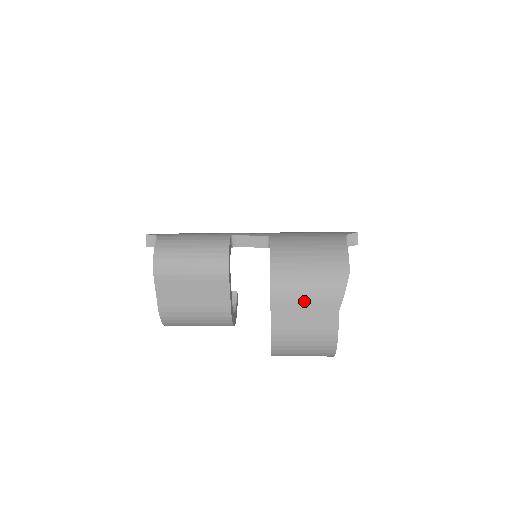
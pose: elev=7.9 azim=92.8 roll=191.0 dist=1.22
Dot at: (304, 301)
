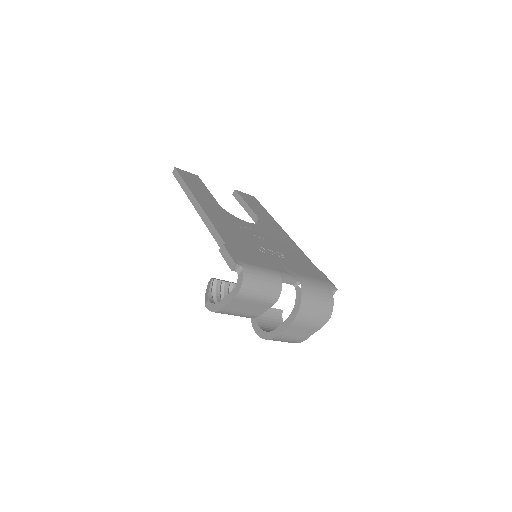
Dot at: (304, 327)
